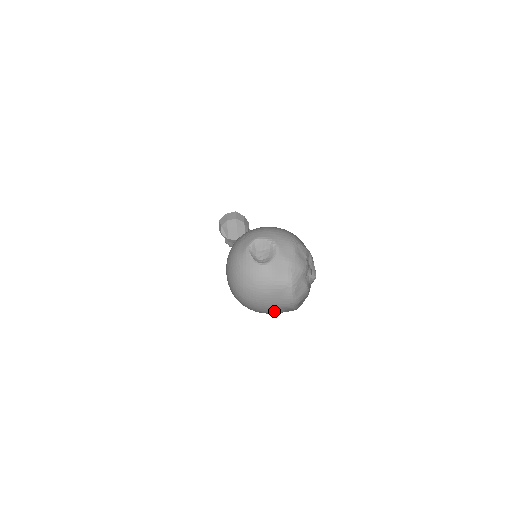
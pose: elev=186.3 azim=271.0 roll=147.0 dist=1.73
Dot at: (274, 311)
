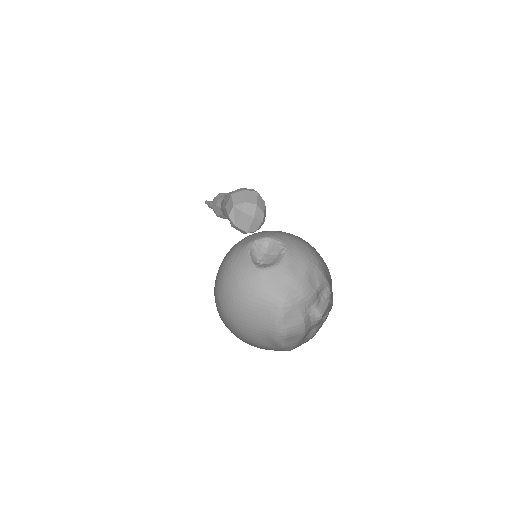
Dot at: (256, 339)
